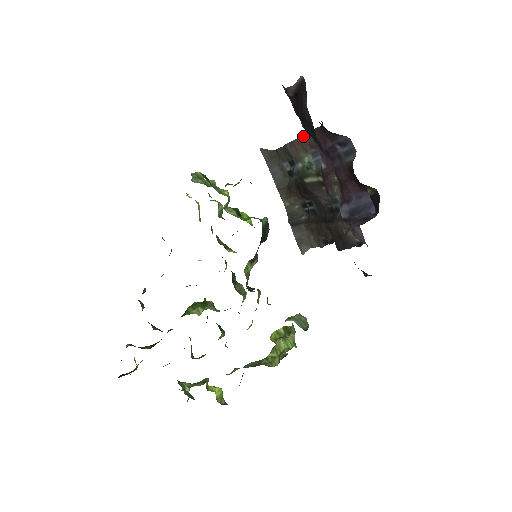
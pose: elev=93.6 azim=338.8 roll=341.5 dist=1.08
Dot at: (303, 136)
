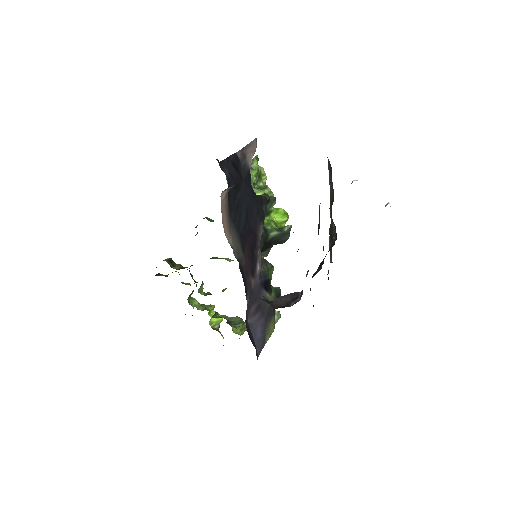
Dot at: occluded
